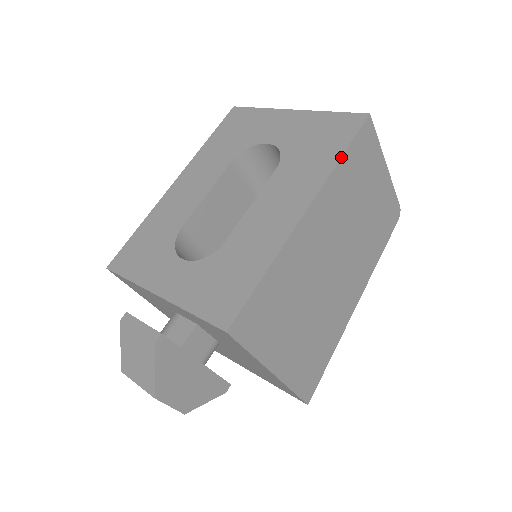
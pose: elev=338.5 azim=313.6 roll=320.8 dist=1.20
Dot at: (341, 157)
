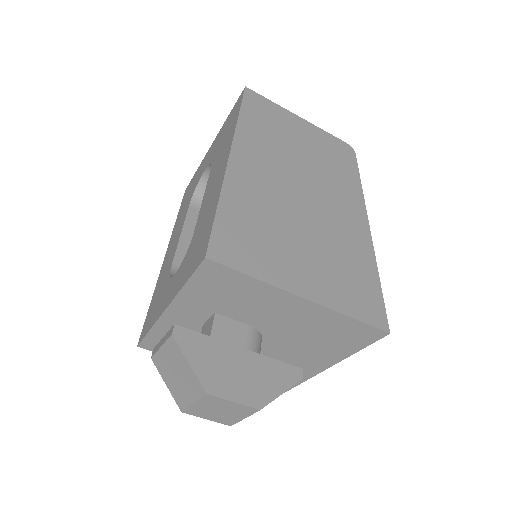
Dot at: (238, 116)
